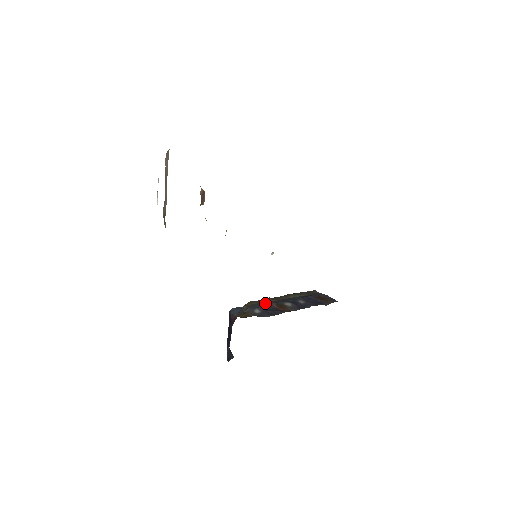
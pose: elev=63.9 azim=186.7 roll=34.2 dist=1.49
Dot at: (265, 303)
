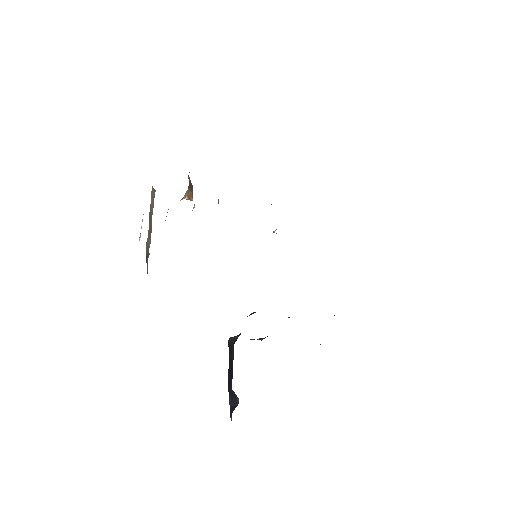
Dot at: occluded
